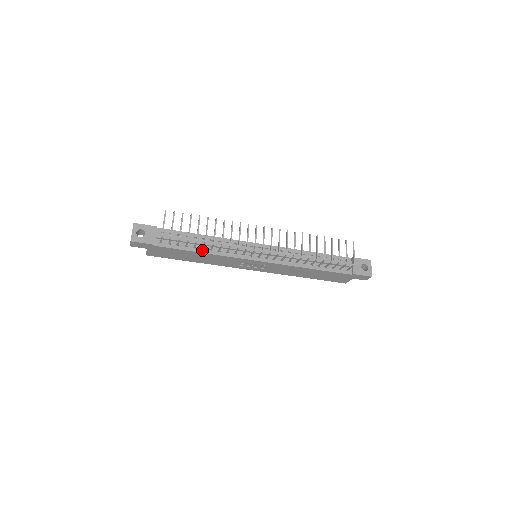
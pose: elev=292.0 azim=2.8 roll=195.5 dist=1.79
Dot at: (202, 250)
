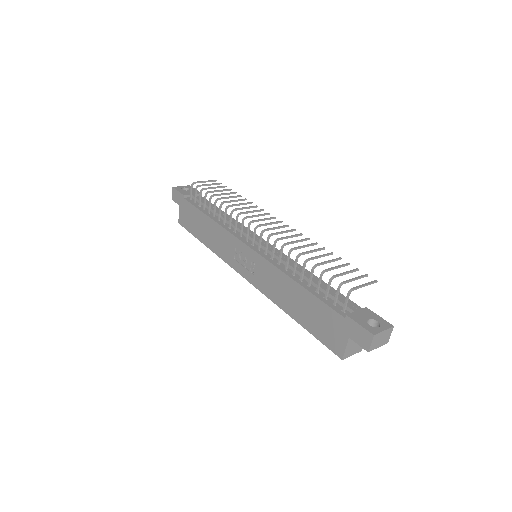
Dot at: (212, 217)
